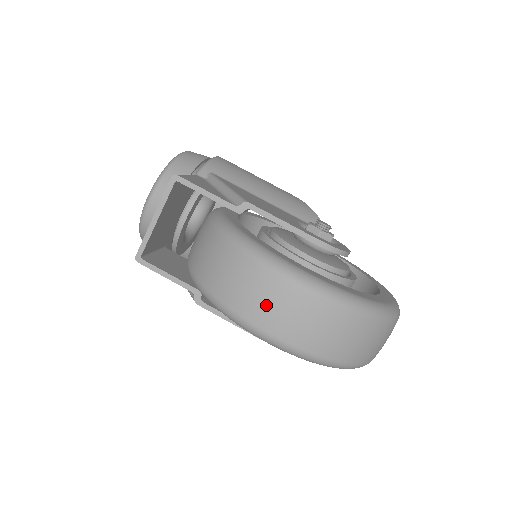
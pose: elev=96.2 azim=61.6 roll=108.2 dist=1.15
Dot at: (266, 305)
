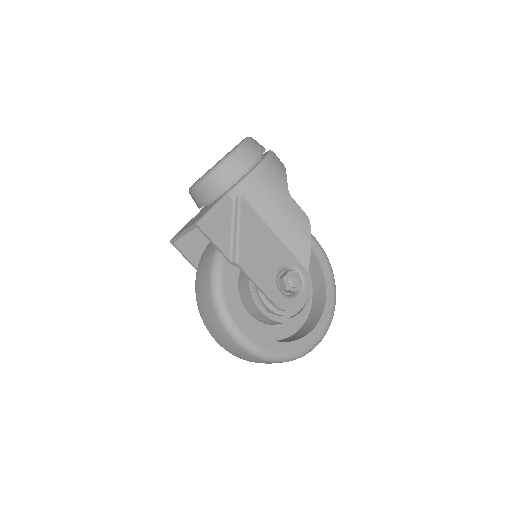
Dot at: (218, 336)
